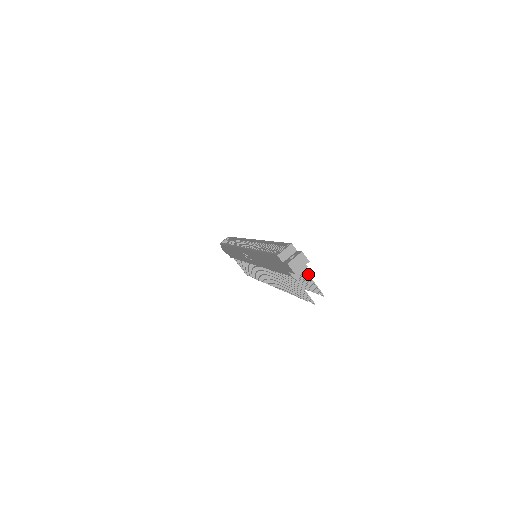
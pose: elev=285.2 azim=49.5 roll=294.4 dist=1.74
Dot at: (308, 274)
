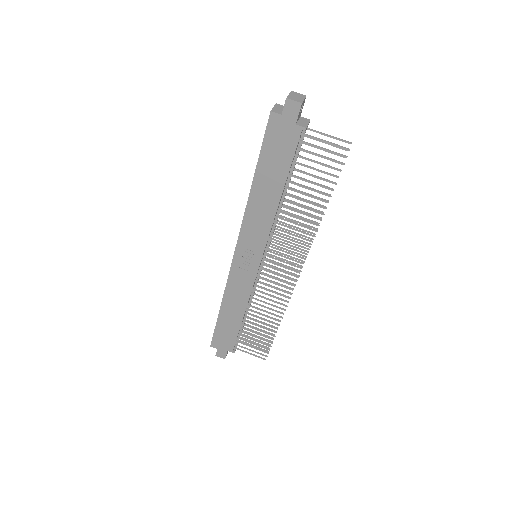
Dot at: (317, 131)
